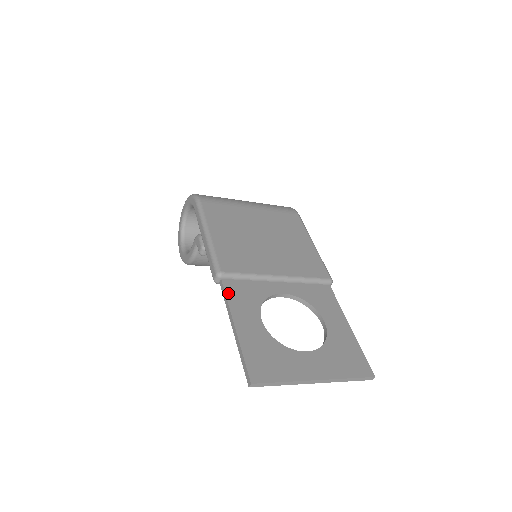
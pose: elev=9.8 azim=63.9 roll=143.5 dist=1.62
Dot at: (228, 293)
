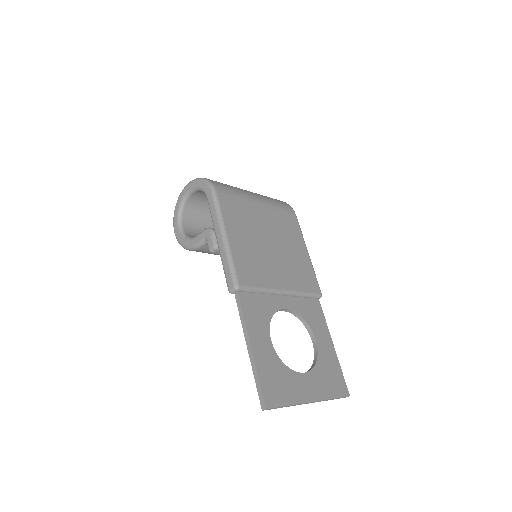
Dot at: (244, 309)
